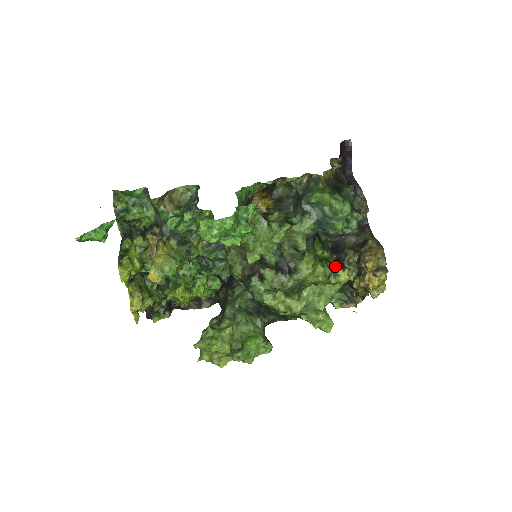
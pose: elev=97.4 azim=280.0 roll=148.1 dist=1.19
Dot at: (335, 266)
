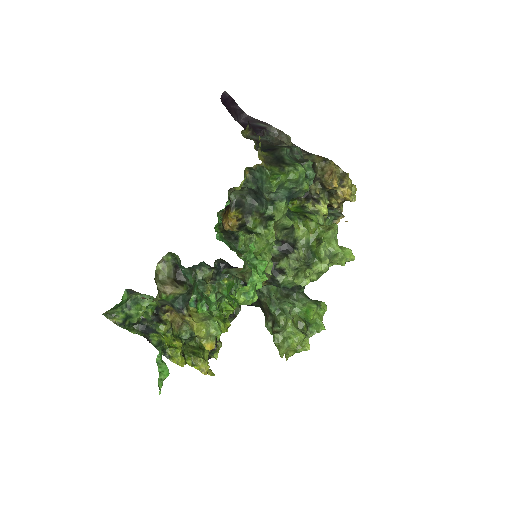
Dot at: (310, 206)
